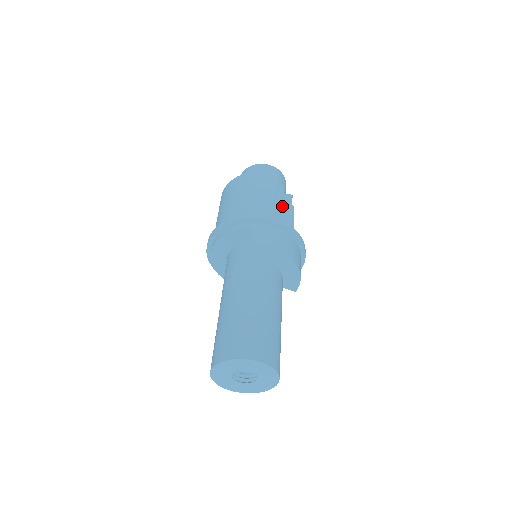
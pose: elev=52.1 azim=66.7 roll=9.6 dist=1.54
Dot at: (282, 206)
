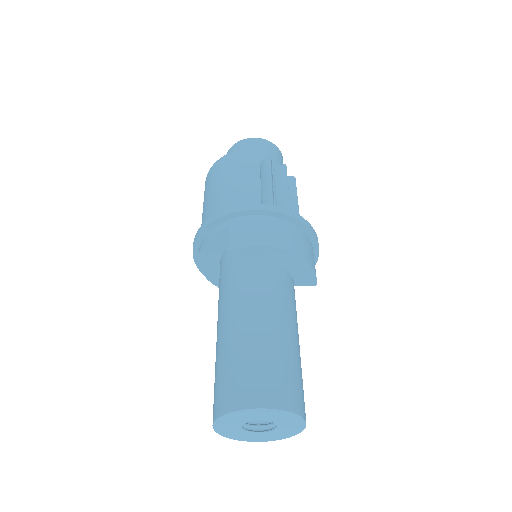
Dot at: (270, 184)
